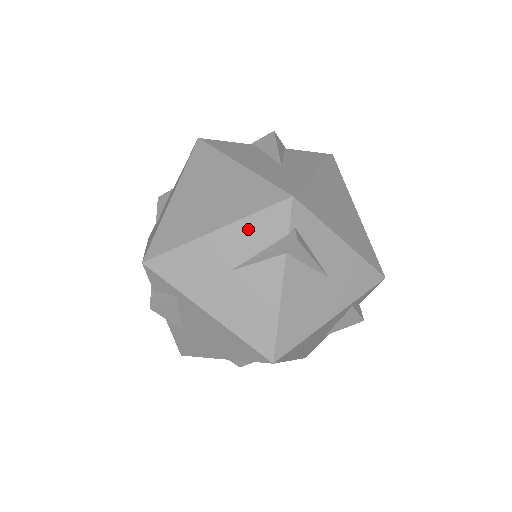
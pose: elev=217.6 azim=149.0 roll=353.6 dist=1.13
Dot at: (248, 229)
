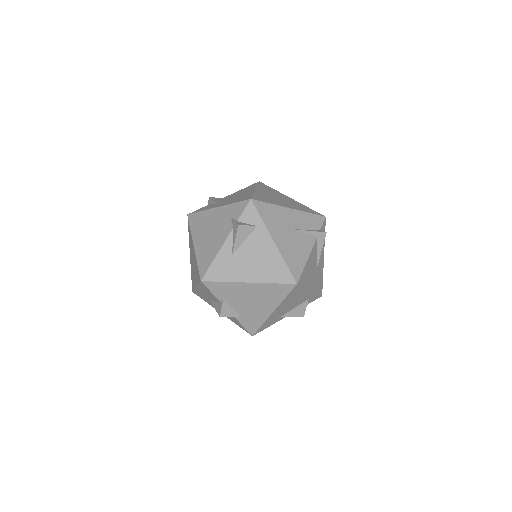
Dot at: (305, 217)
